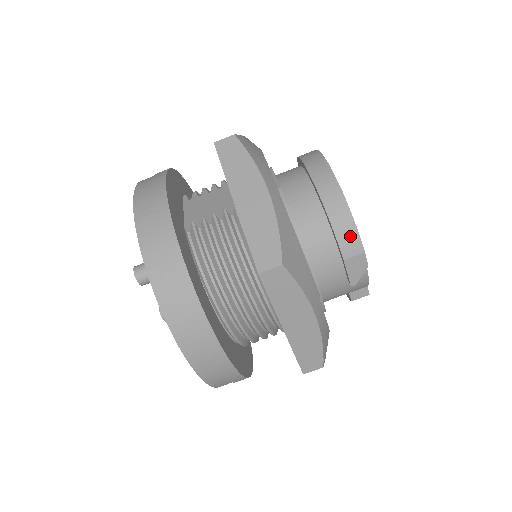
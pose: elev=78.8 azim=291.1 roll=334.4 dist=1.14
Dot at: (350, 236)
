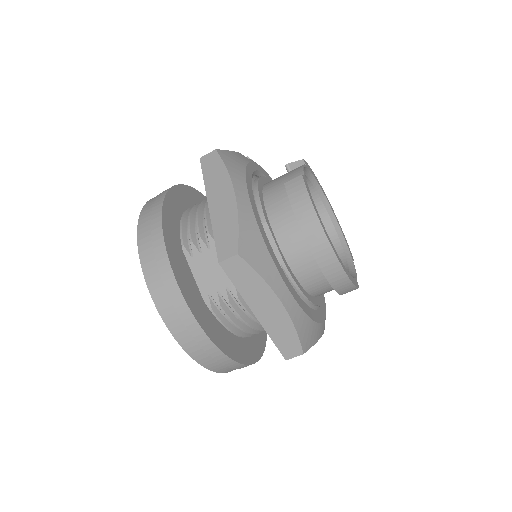
Dot at: (347, 288)
